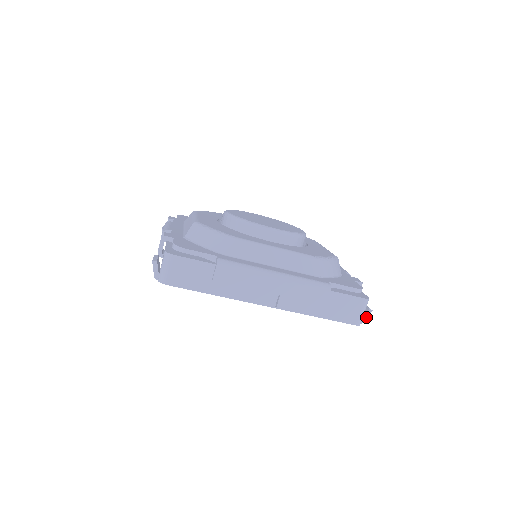
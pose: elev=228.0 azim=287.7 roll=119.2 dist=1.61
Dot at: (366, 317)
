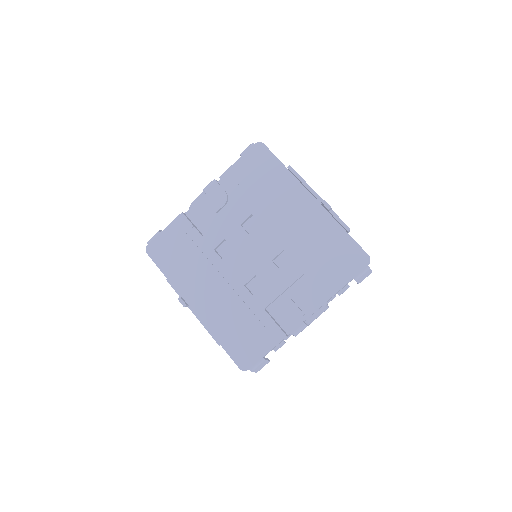
Dot at: (370, 269)
